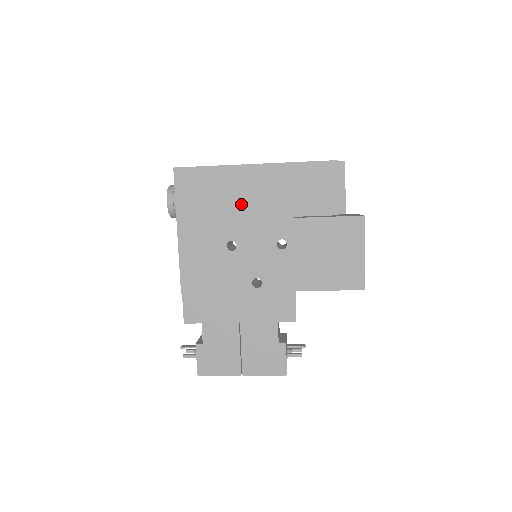
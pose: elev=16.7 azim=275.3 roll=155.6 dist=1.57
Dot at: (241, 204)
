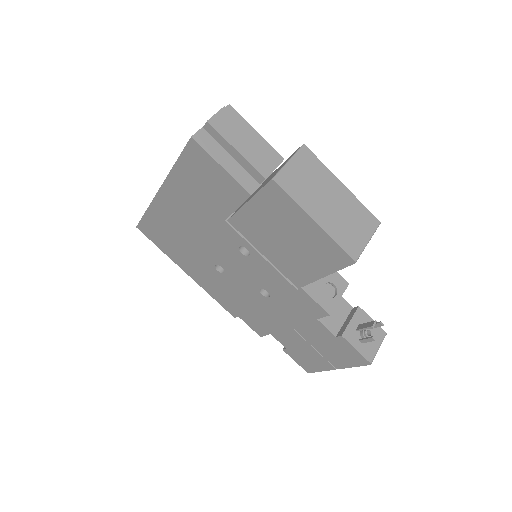
Dot at: (188, 231)
